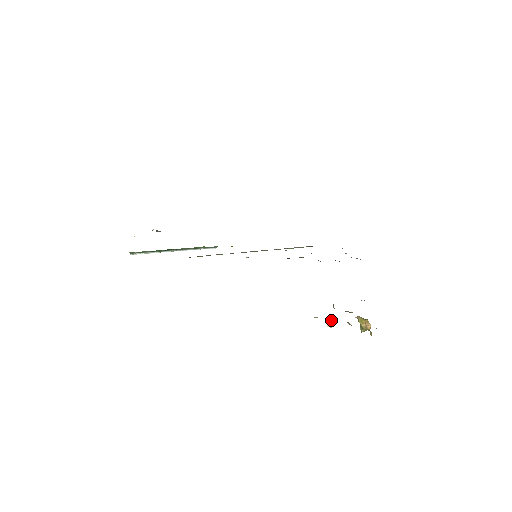
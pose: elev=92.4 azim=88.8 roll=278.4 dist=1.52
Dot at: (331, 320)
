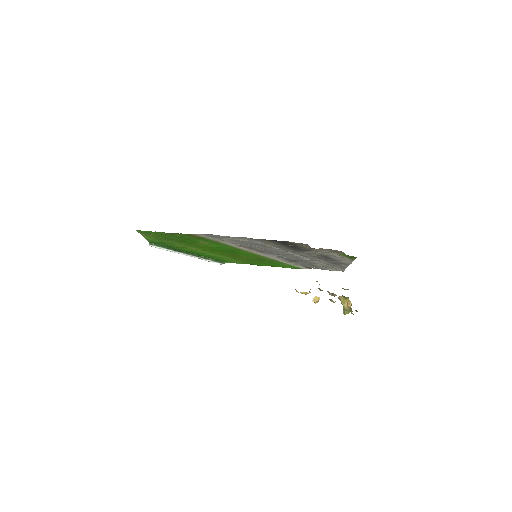
Dot at: (316, 296)
